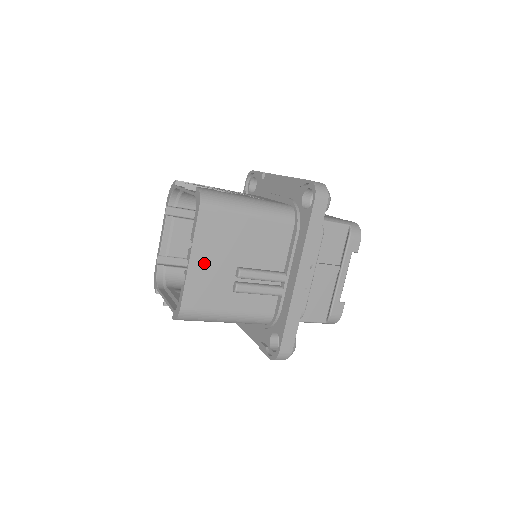
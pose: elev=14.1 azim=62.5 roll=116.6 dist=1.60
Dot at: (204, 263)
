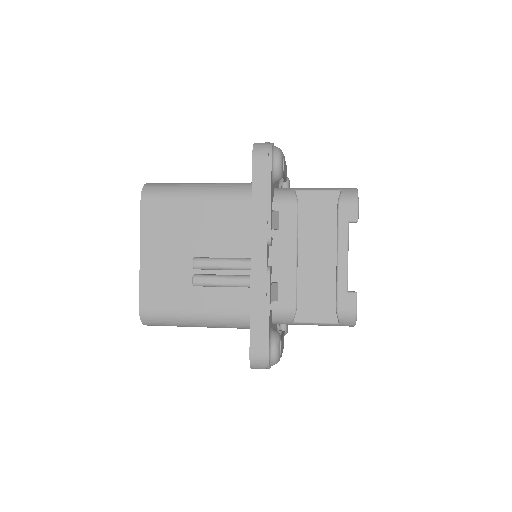
Dot at: (156, 257)
